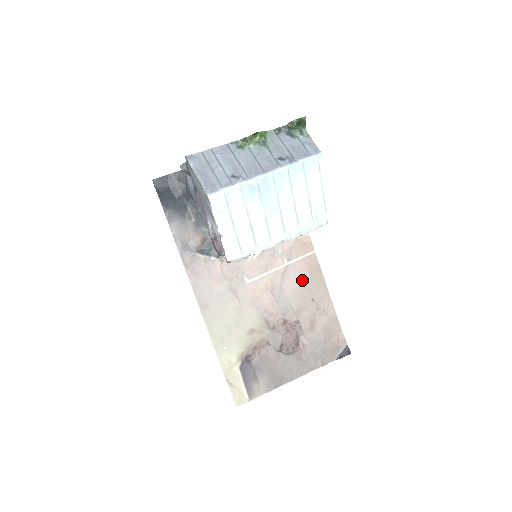
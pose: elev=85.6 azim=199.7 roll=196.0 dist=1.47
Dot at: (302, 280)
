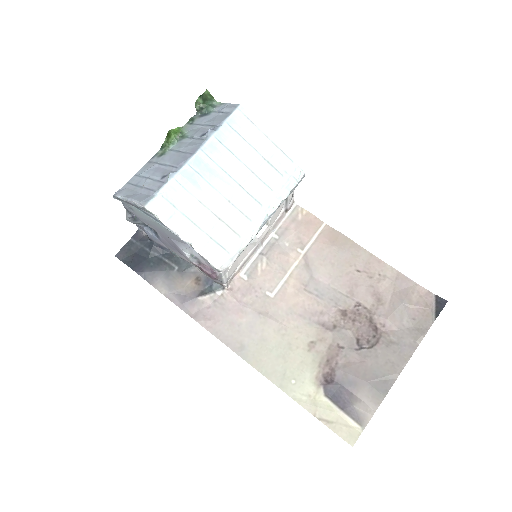
Dot at: (331, 258)
